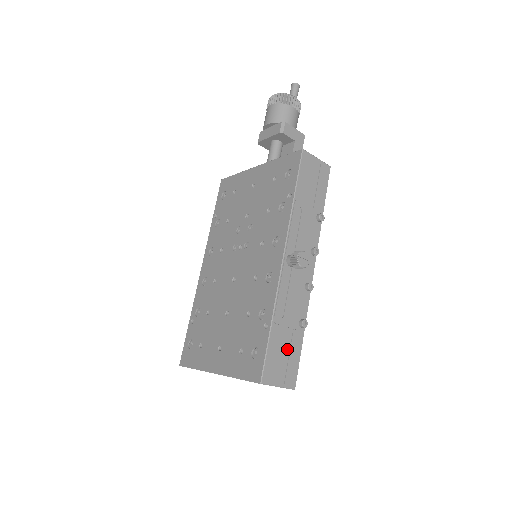
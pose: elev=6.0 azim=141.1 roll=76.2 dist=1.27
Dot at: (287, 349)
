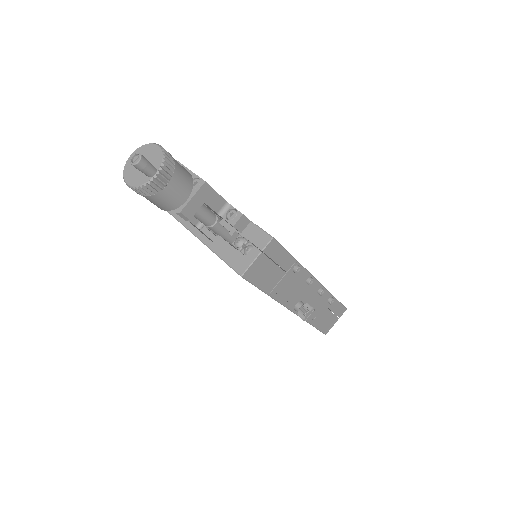
Dot at: (329, 314)
